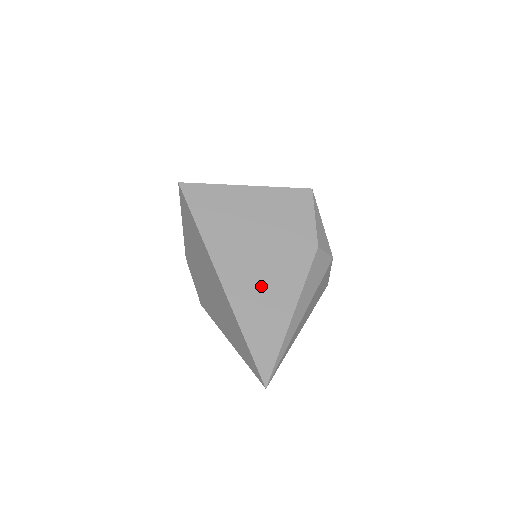
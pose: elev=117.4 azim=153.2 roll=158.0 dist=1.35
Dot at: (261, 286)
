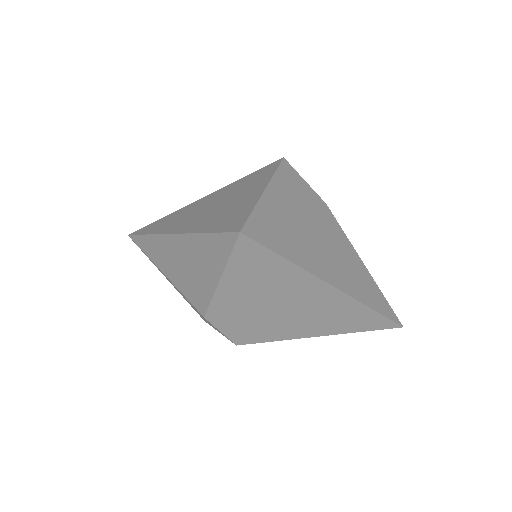
Dot at: (345, 265)
